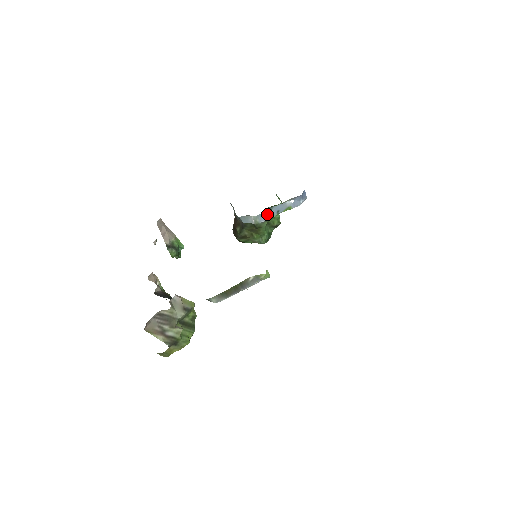
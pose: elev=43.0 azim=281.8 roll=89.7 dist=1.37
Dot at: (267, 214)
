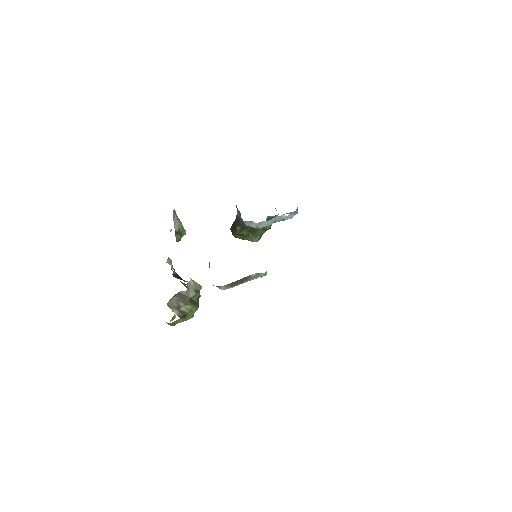
Dot at: (266, 222)
